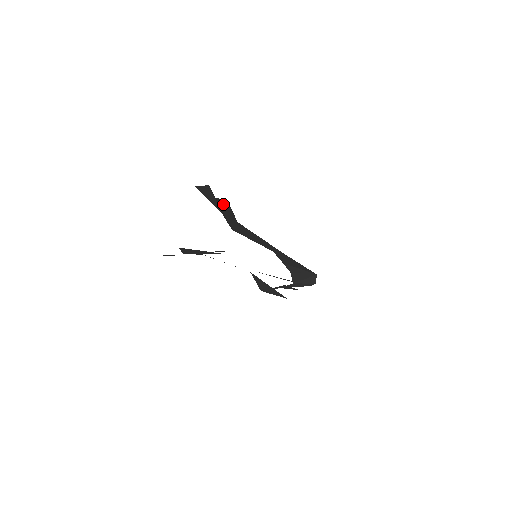
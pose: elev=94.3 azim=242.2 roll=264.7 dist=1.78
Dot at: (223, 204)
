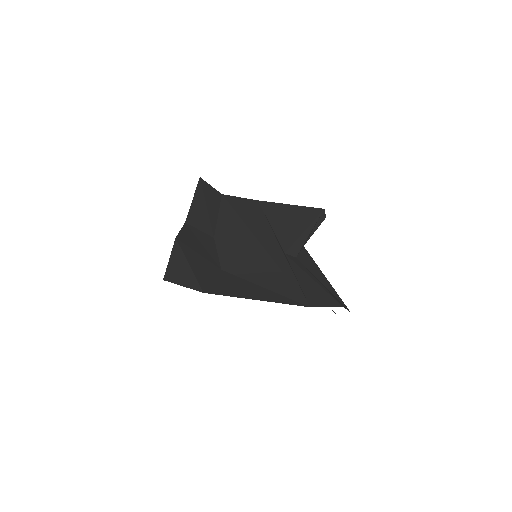
Dot at: (198, 203)
